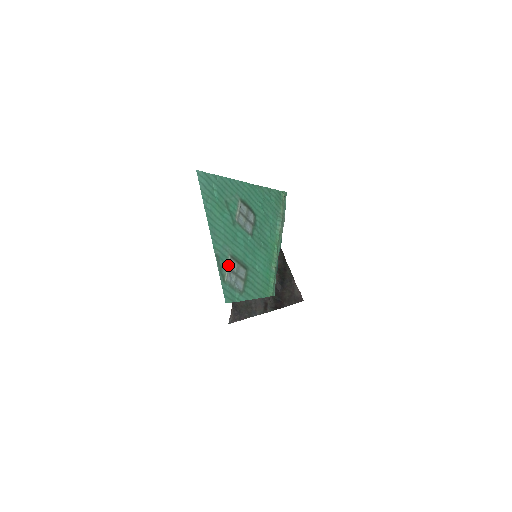
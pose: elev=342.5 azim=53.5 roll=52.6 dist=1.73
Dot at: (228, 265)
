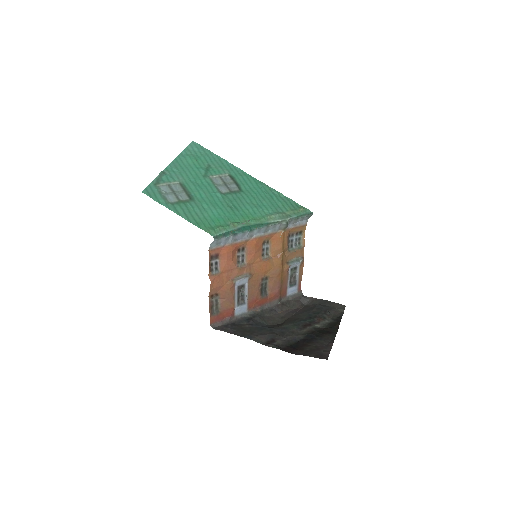
Dot at: (171, 183)
